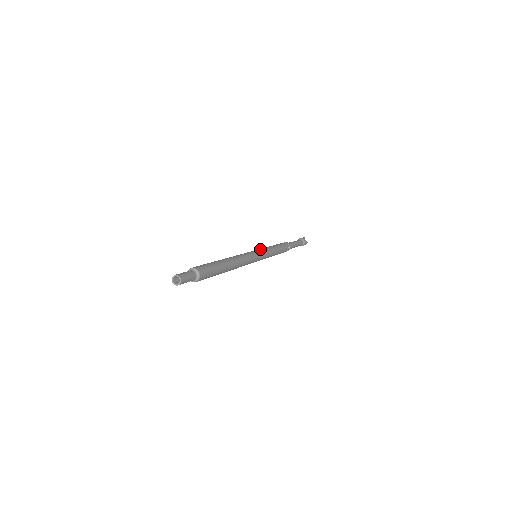
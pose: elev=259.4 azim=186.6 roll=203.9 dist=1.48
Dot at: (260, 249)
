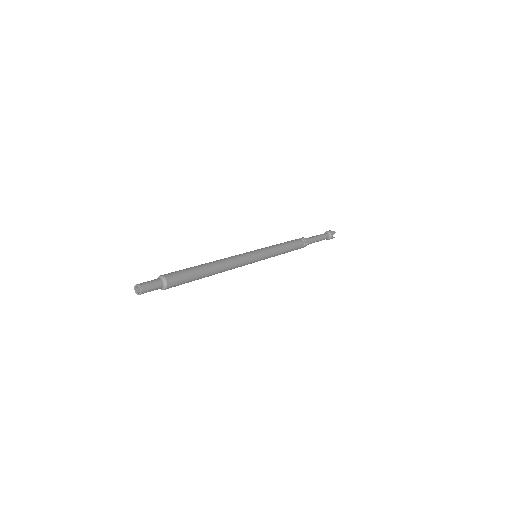
Dot at: occluded
